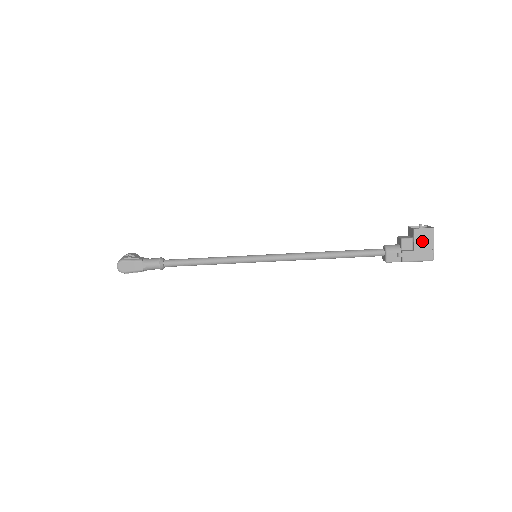
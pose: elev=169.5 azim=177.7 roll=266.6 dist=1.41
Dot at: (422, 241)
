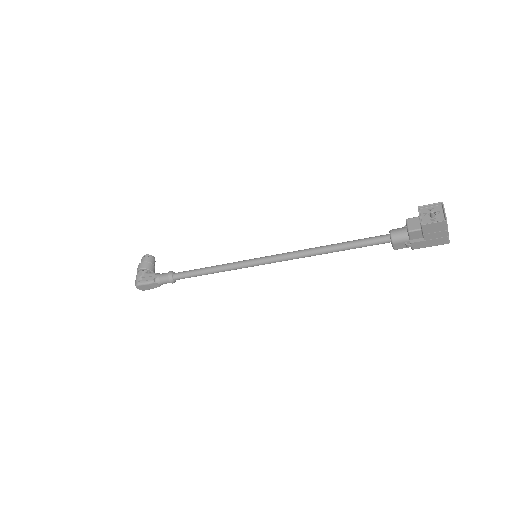
Dot at: (433, 233)
